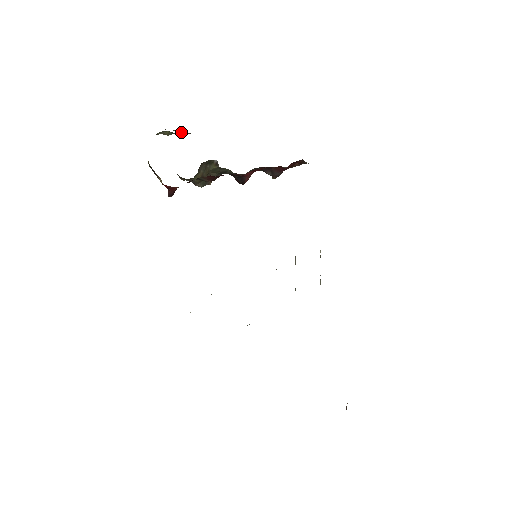
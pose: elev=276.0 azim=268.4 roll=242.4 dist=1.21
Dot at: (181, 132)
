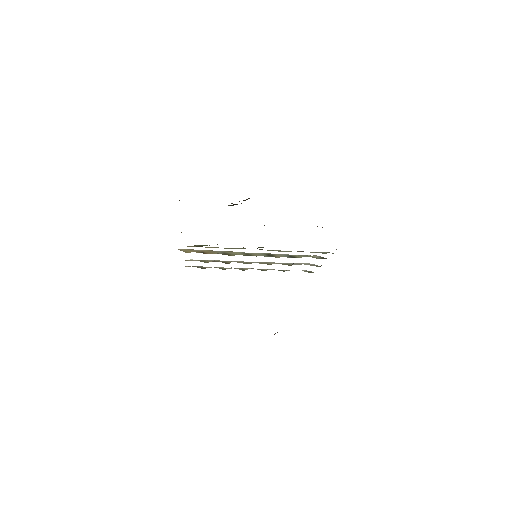
Dot at: occluded
